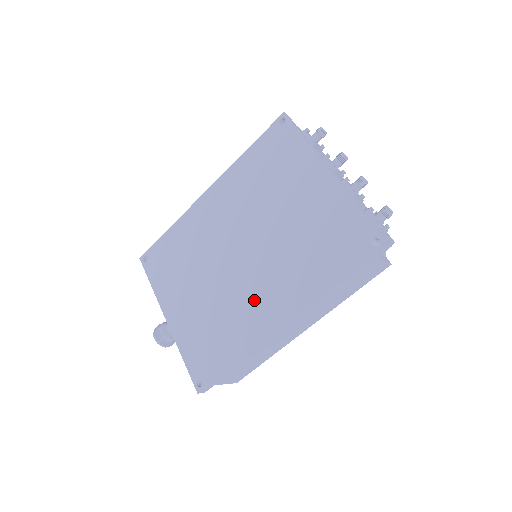
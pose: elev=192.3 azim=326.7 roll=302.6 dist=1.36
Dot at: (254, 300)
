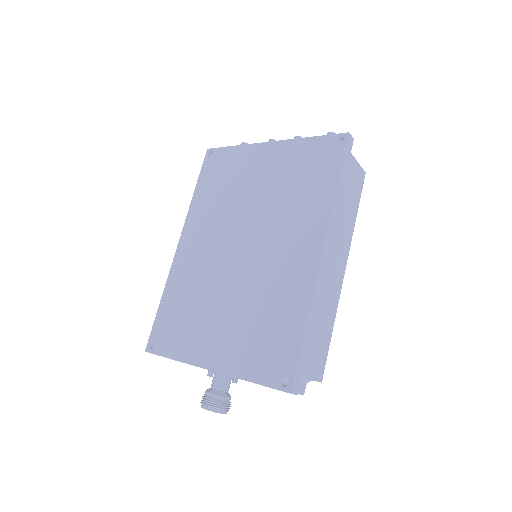
Dot at: (281, 264)
